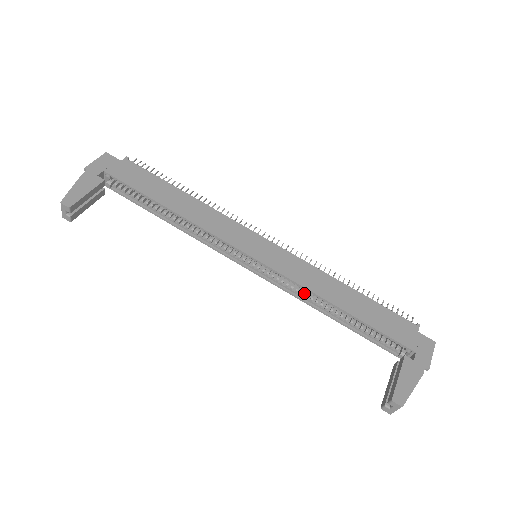
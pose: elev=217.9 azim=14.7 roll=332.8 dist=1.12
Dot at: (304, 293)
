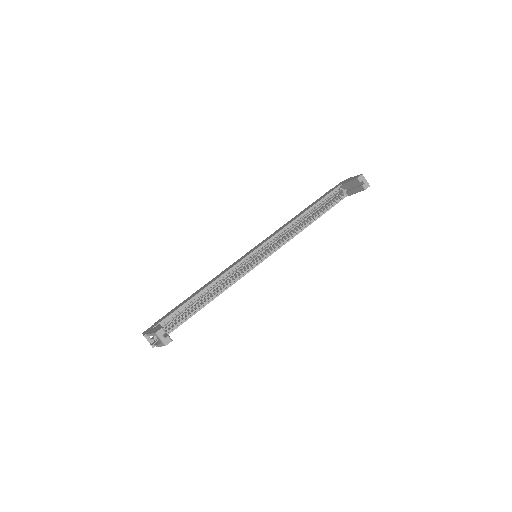
Dot at: (290, 236)
